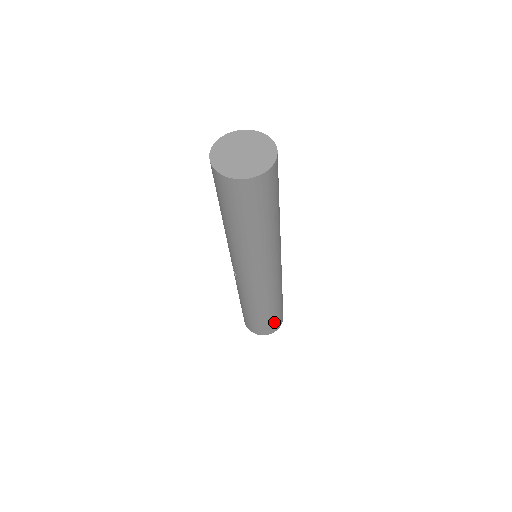
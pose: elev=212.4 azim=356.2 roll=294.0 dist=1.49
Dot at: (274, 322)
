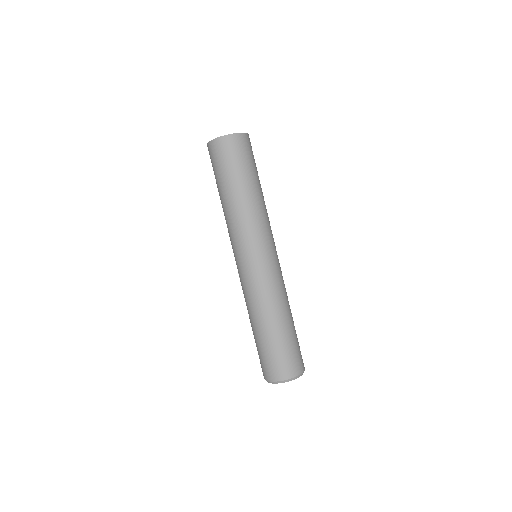
Dot at: (281, 356)
